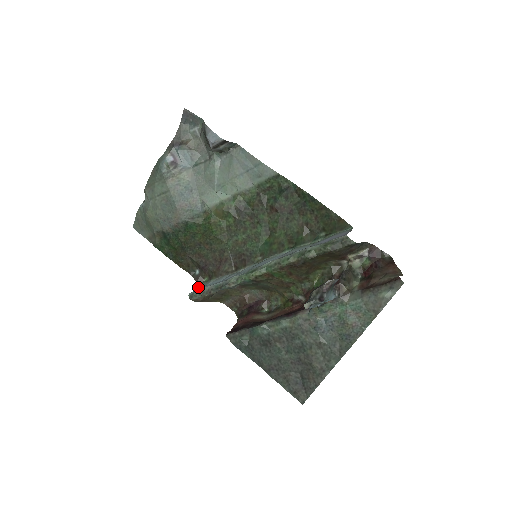
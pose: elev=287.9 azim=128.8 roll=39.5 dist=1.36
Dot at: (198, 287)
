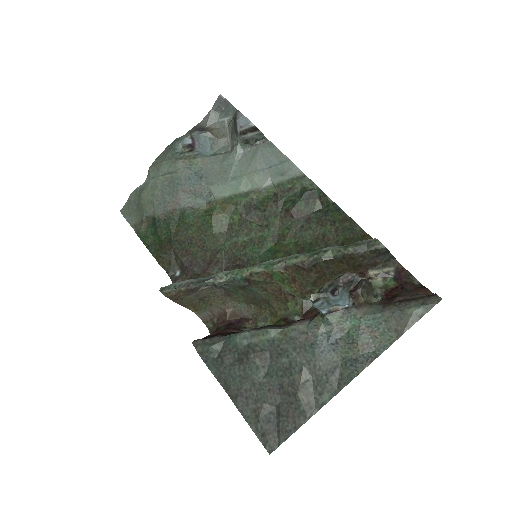
Dot at: occluded
